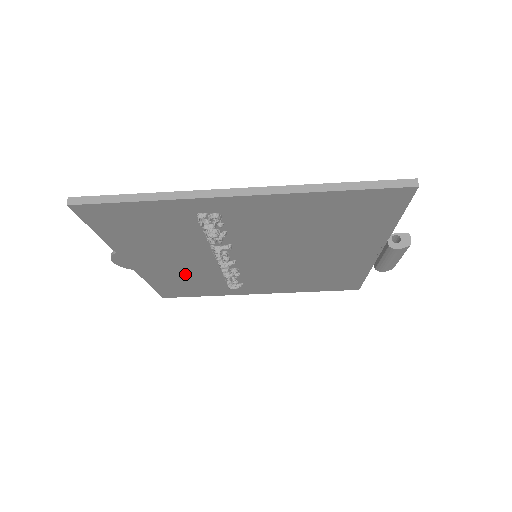
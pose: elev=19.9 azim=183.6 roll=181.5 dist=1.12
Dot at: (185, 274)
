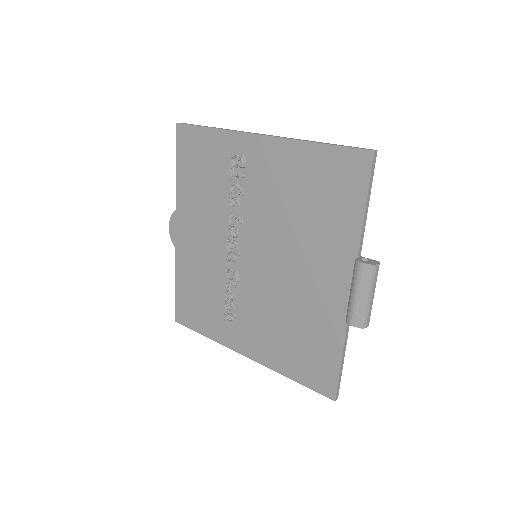
Dot at: (203, 269)
